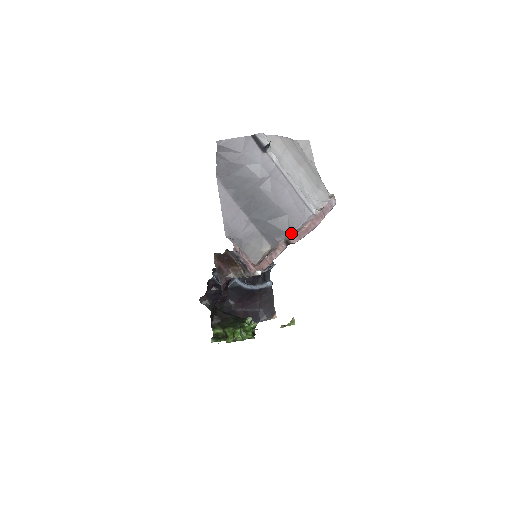
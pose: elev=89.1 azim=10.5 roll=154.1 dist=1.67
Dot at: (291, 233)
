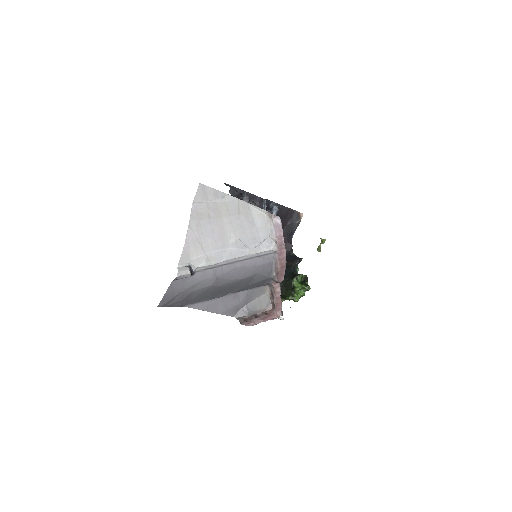
Dot at: (273, 276)
